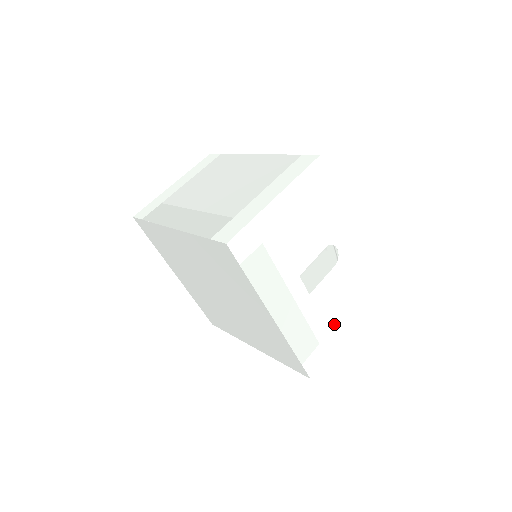
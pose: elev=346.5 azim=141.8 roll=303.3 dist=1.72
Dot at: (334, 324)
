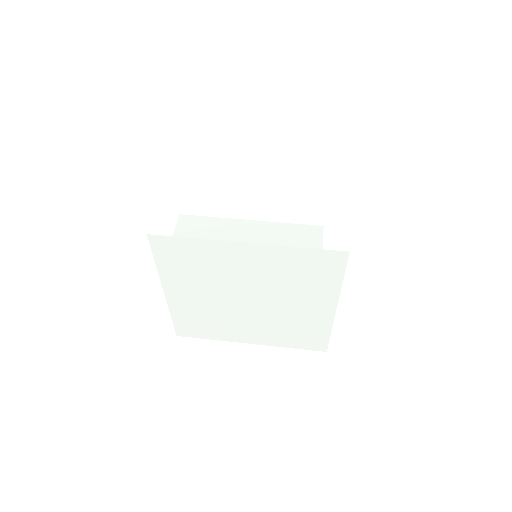
Dot at: occluded
